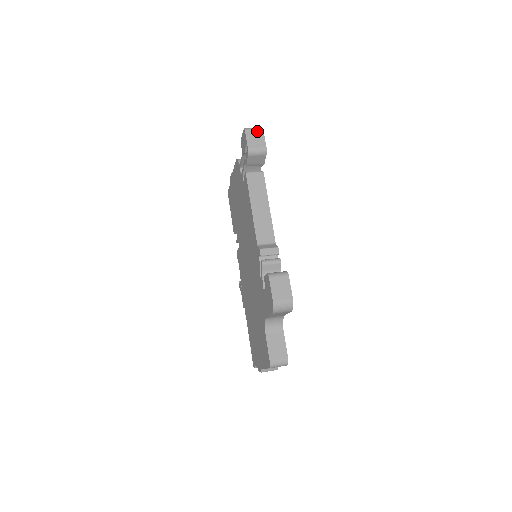
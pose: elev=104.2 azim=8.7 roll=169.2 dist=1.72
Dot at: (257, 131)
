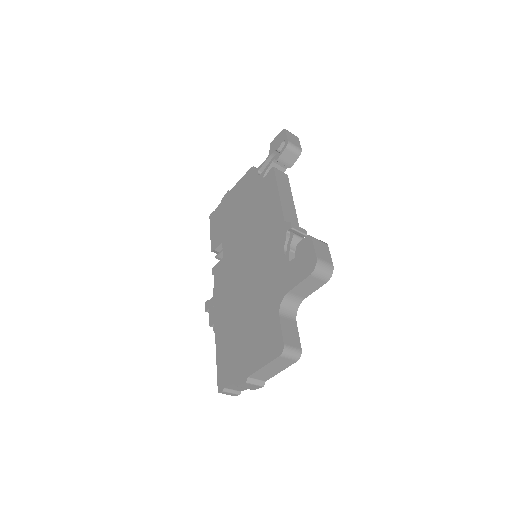
Dot at: (294, 136)
